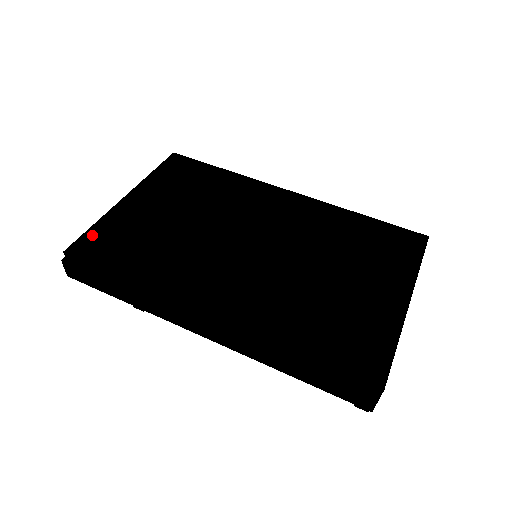
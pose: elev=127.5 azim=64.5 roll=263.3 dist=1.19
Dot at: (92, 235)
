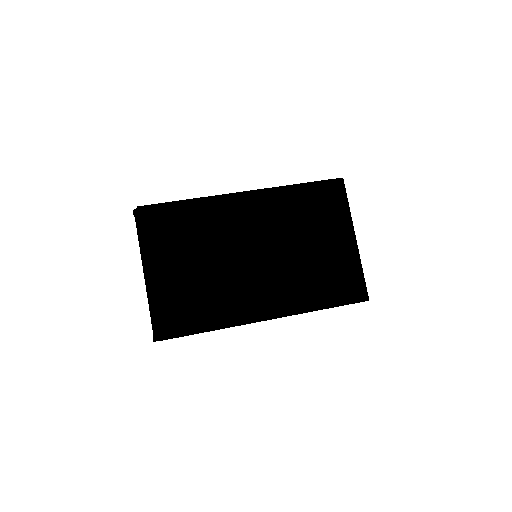
Dot at: (164, 319)
